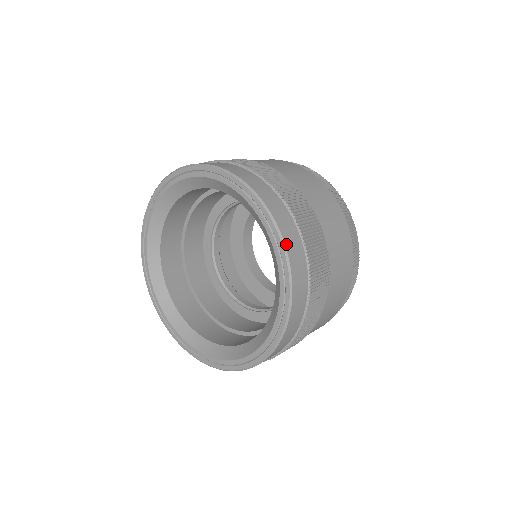
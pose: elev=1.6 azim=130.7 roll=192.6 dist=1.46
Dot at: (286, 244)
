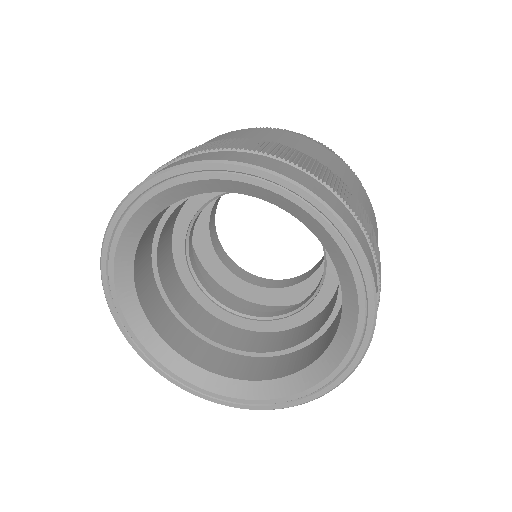
Dot at: (345, 222)
